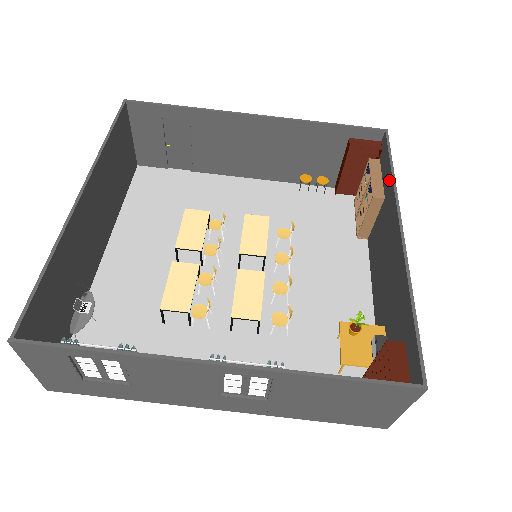
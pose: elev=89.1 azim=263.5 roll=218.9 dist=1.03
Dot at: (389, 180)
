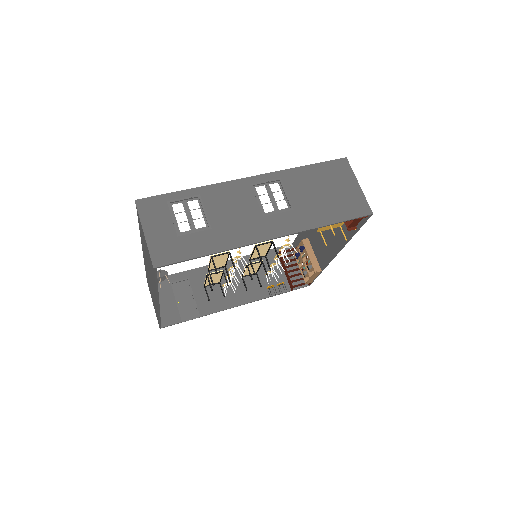
Dot at: occluded
